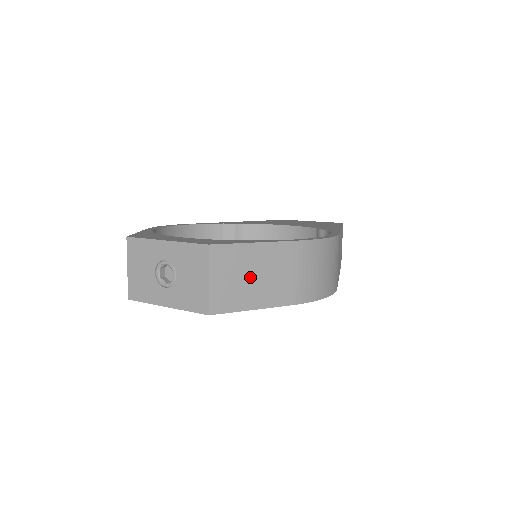
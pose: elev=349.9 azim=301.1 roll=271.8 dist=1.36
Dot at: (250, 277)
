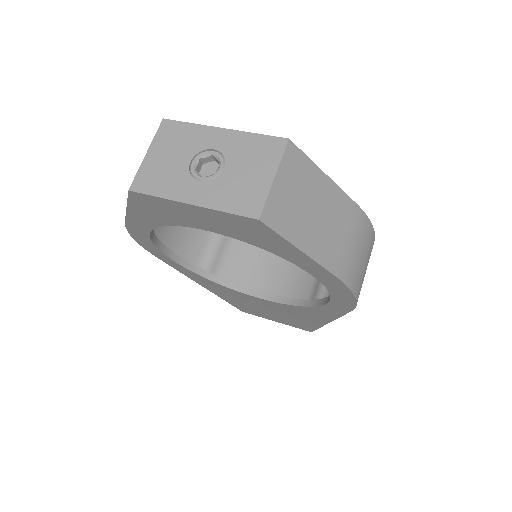
Dot at: (311, 209)
